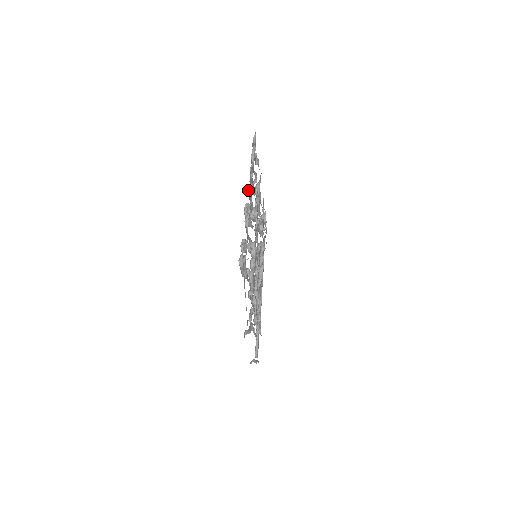
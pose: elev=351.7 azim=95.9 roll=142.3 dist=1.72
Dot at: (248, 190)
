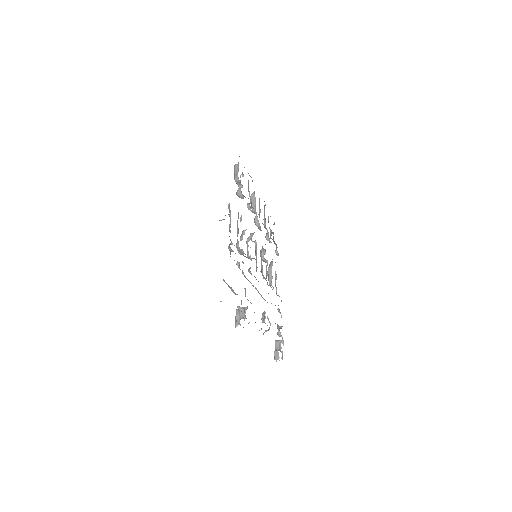
Dot at: (259, 200)
